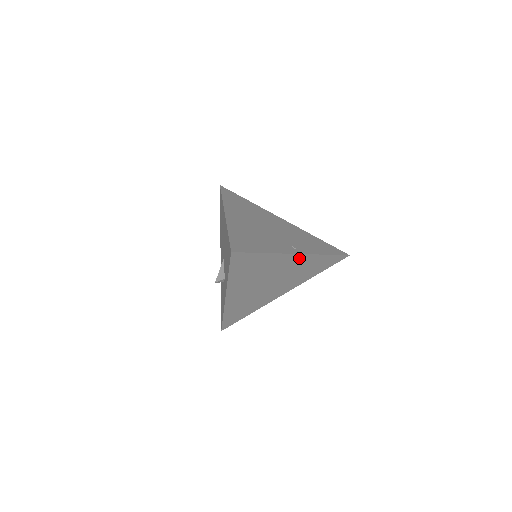
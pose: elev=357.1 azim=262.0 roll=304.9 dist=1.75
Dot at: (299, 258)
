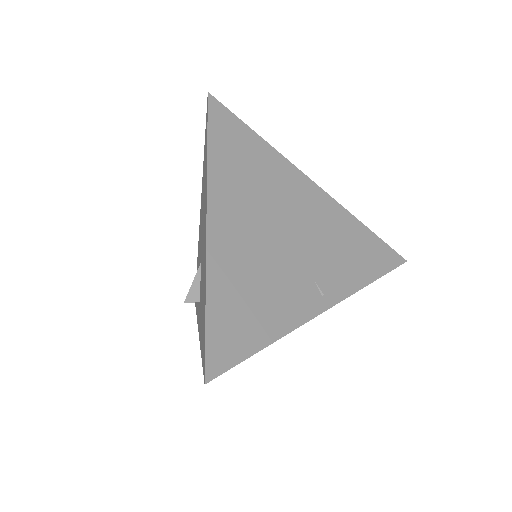
Dot at: occluded
